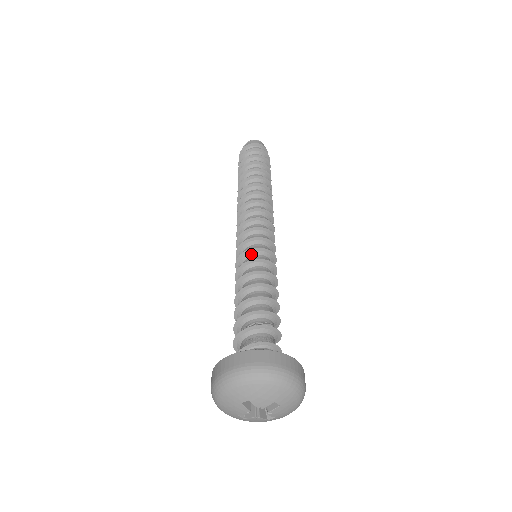
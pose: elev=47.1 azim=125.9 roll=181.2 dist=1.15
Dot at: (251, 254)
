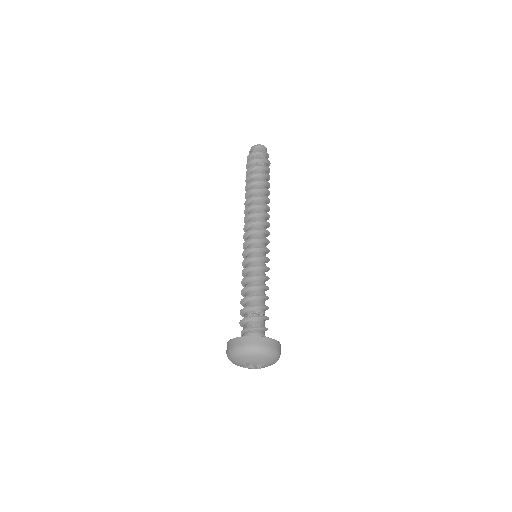
Dot at: (253, 259)
